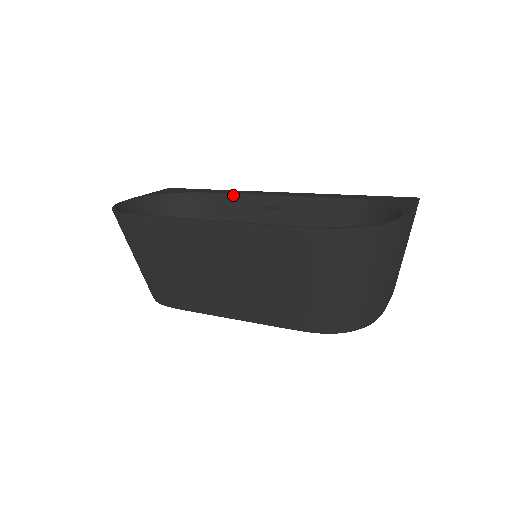
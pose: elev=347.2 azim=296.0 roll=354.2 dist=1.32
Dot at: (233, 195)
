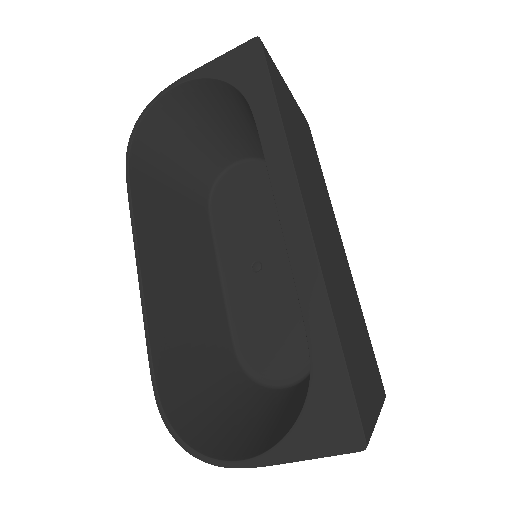
Dot at: (265, 160)
